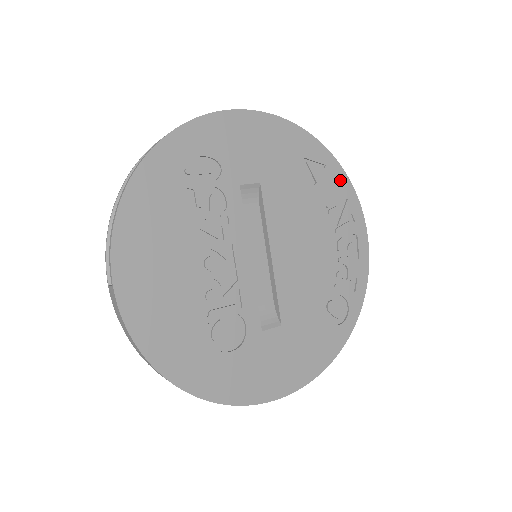
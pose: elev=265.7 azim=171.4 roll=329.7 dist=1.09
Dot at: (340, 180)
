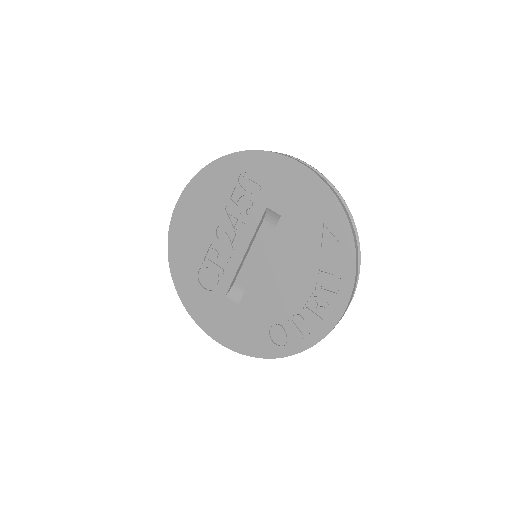
Dot at: (347, 260)
